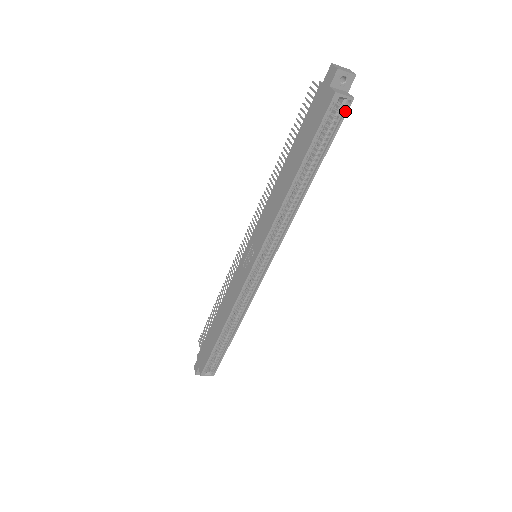
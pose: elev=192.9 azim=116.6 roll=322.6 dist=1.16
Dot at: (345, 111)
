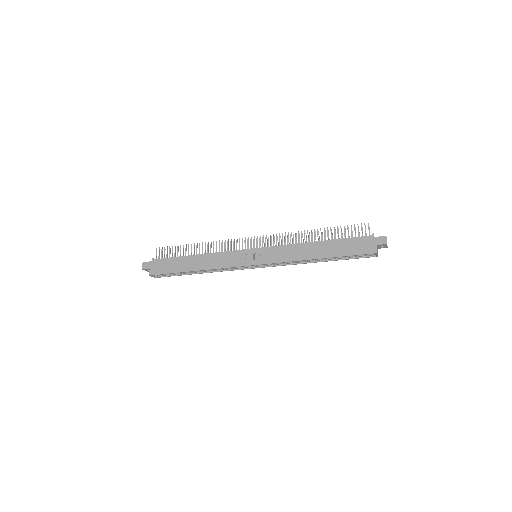
Dot at: occluded
